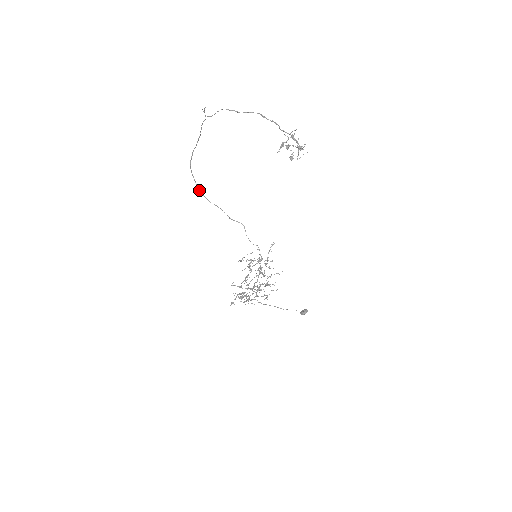
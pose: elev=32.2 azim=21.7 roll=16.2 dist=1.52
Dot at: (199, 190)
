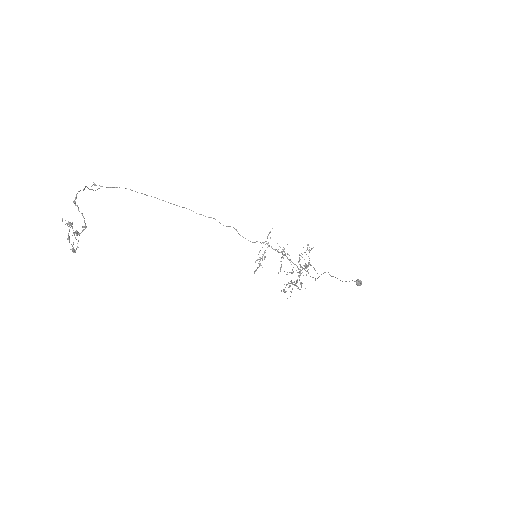
Dot at: (193, 211)
